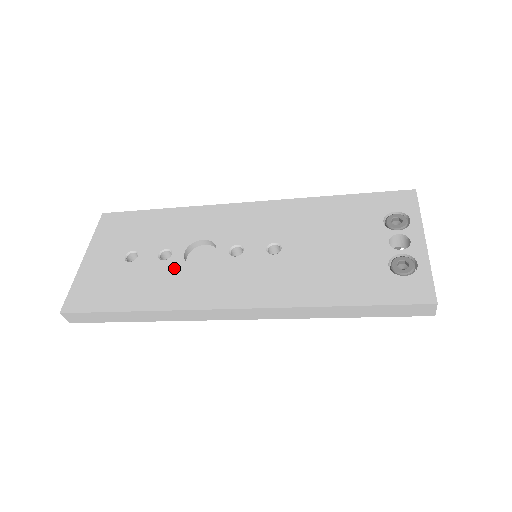
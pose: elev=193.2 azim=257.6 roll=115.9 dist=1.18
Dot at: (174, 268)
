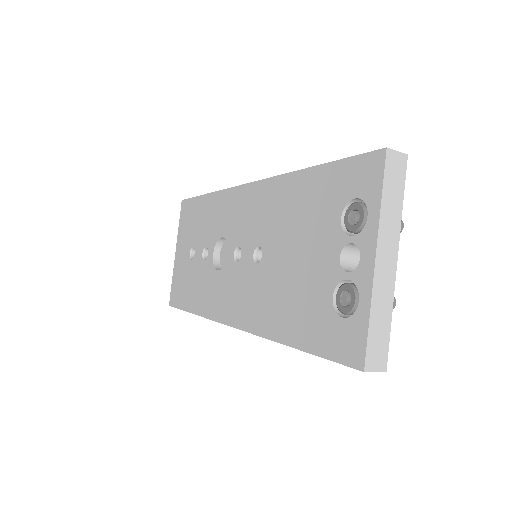
Dot at: (208, 271)
